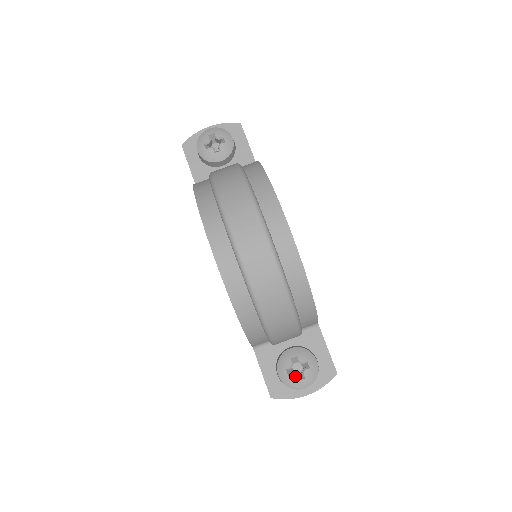
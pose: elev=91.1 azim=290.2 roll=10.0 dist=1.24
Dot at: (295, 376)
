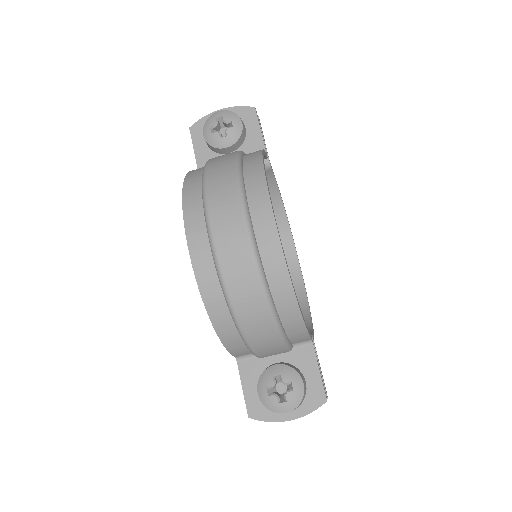
Dot at: (275, 397)
